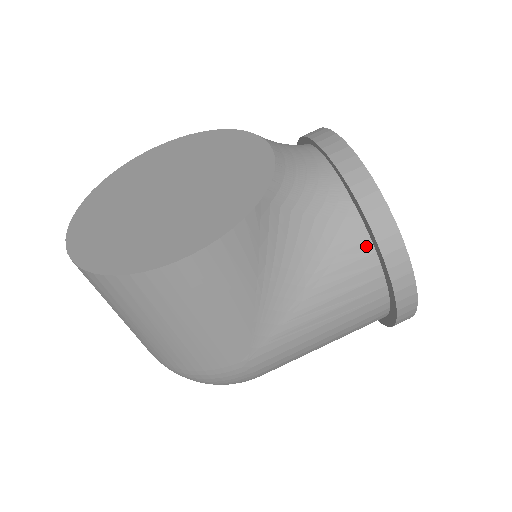
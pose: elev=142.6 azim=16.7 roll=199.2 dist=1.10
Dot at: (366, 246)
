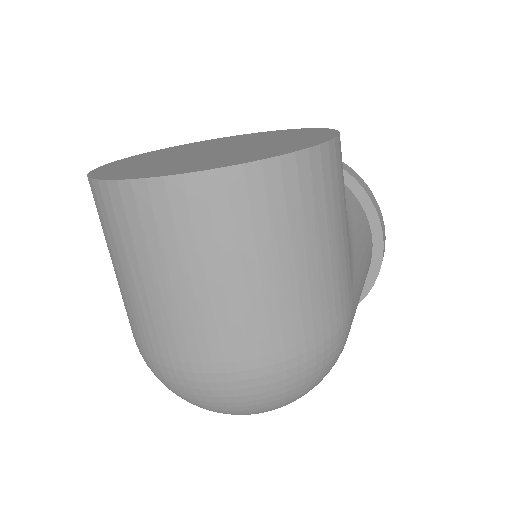
Dot at: (354, 198)
